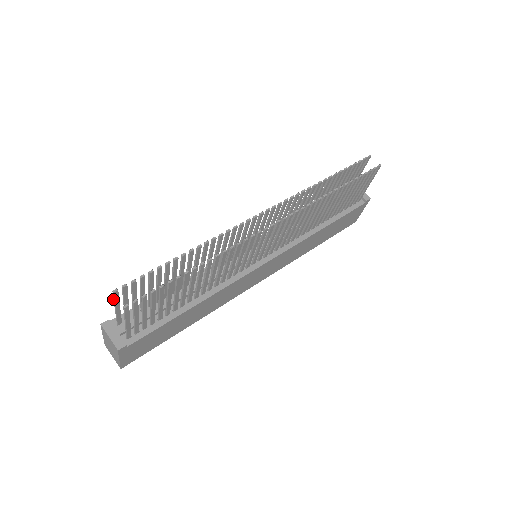
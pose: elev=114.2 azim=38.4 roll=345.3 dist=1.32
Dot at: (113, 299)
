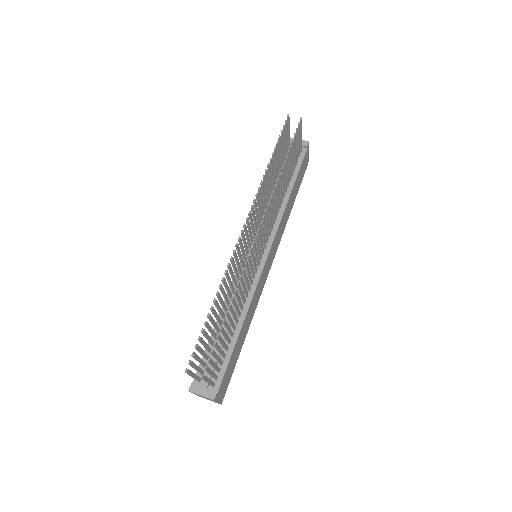
Dot at: occluded
